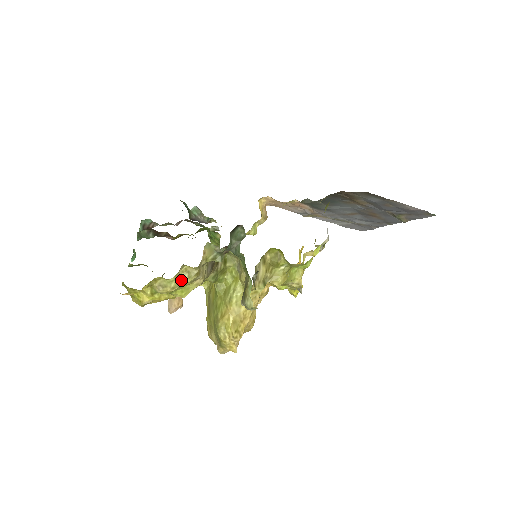
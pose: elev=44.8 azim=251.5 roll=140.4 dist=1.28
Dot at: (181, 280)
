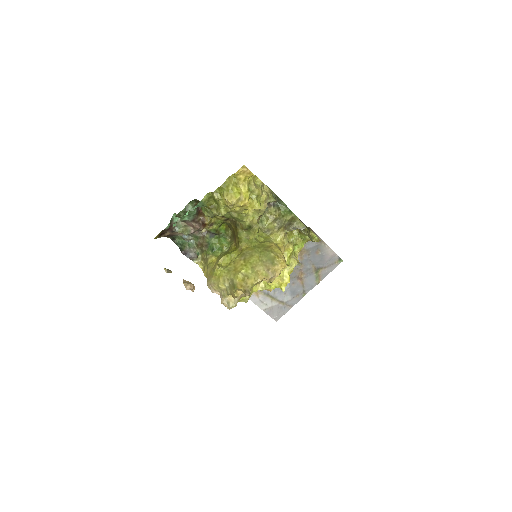
Dot at: (263, 192)
